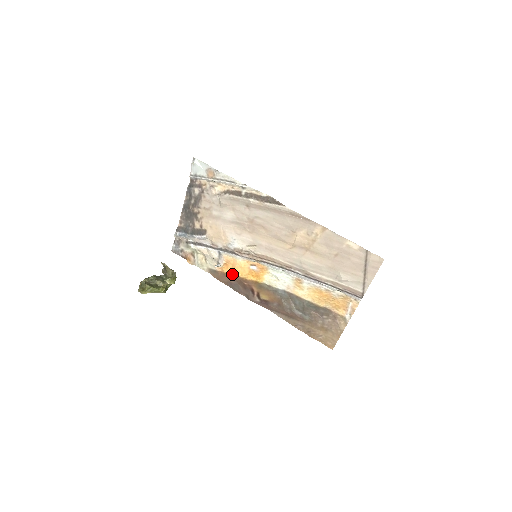
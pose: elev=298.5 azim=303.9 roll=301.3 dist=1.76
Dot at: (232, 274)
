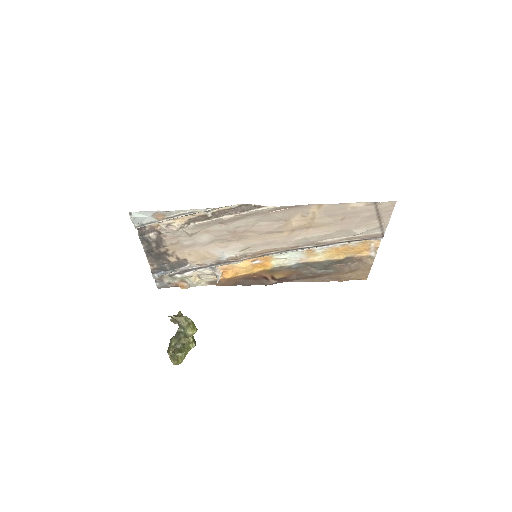
Dot at: (236, 276)
